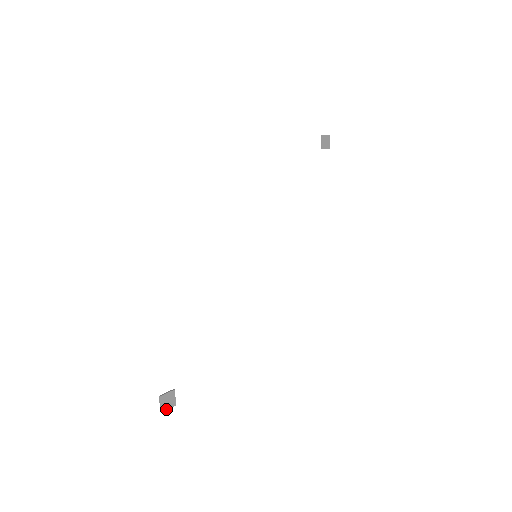
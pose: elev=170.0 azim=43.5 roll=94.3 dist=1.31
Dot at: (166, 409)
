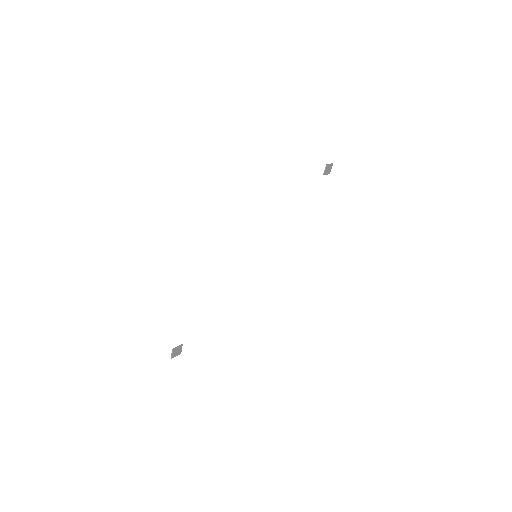
Dot at: (175, 356)
